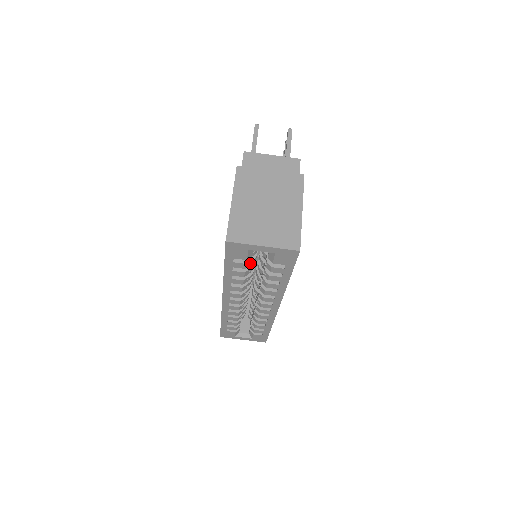
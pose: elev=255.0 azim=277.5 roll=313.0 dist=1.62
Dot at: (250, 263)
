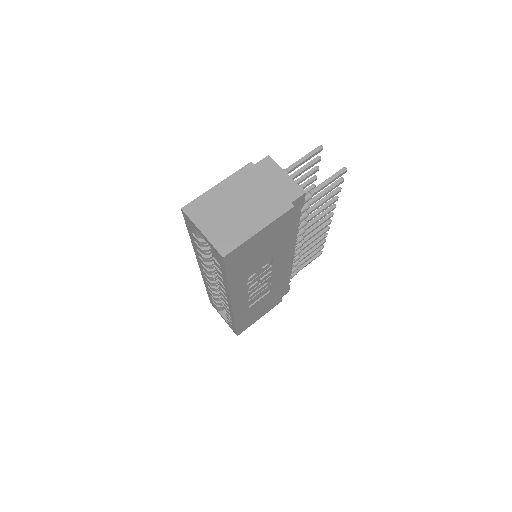
Dot at: (205, 244)
